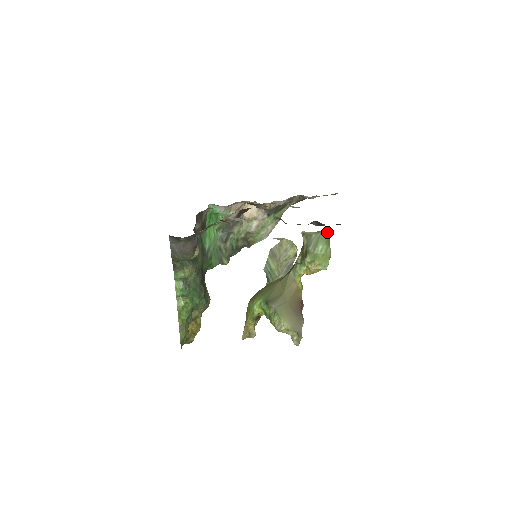
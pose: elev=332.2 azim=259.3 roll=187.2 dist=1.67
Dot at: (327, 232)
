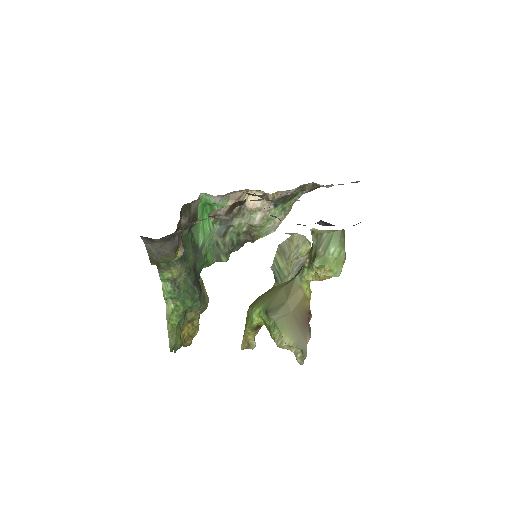
Dot at: (342, 231)
